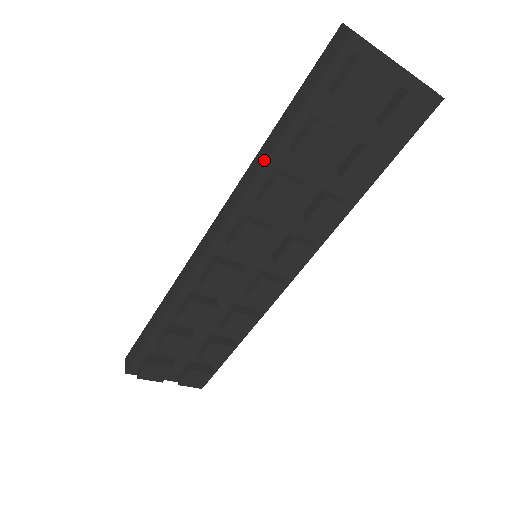
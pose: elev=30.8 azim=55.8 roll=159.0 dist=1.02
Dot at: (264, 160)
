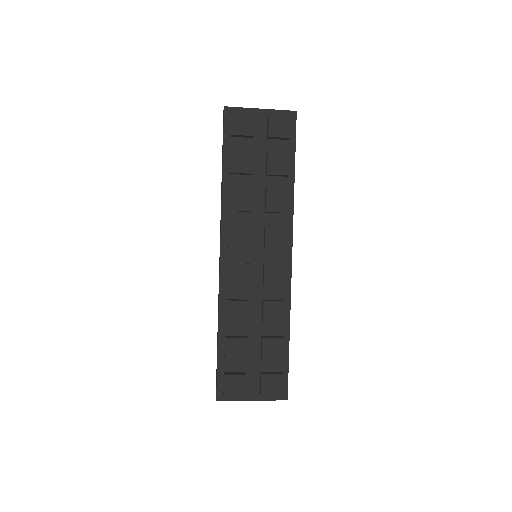
Dot at: occluded
